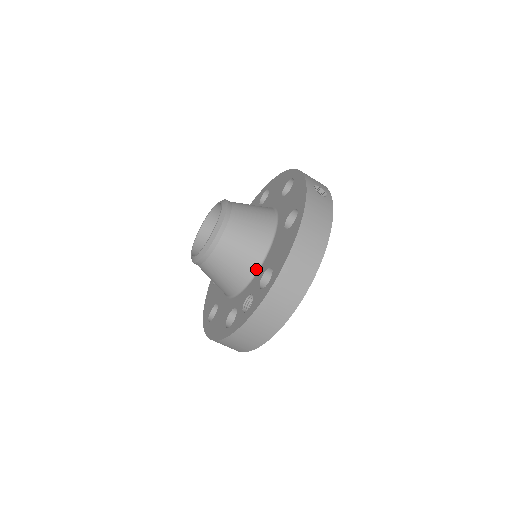
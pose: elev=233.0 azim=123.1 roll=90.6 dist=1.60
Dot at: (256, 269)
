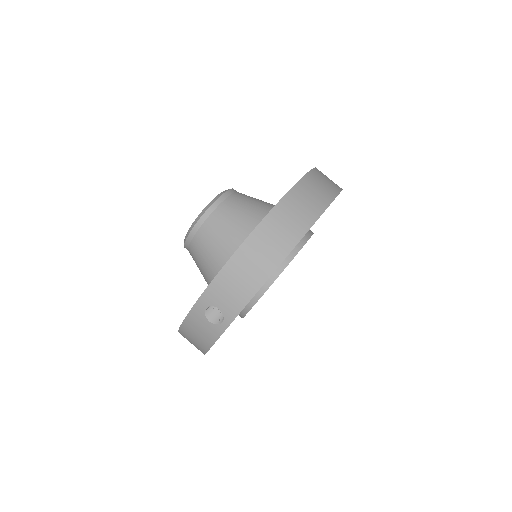
Dot at: occluded
